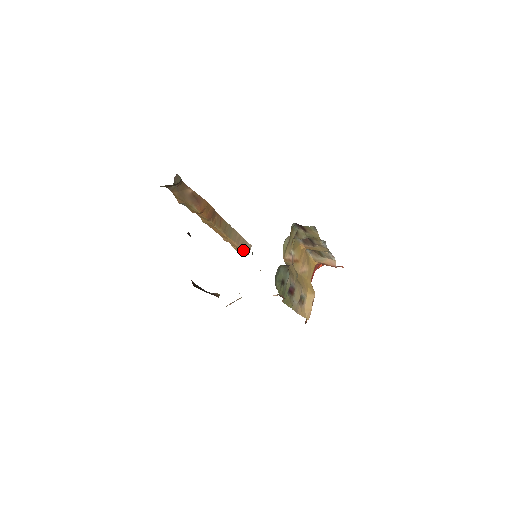
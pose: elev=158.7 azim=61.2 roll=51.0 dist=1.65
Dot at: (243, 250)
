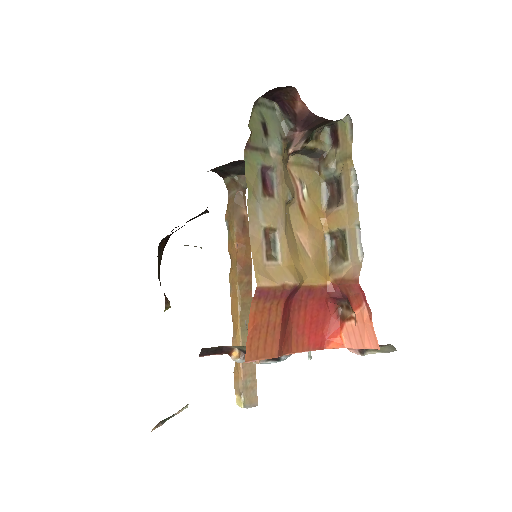
Dot at: (243, 387)
